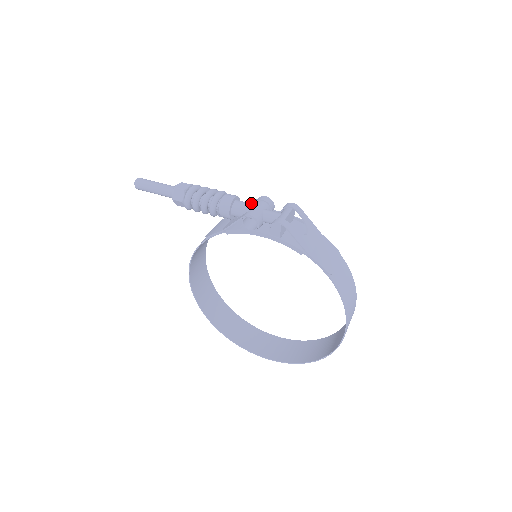
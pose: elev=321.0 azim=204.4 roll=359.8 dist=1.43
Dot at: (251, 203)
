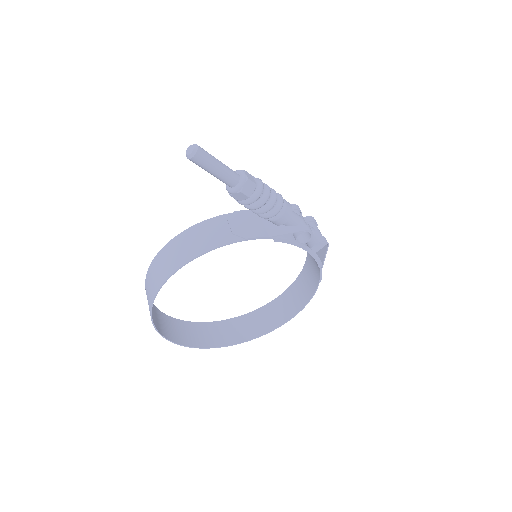
Dot at: occluded
